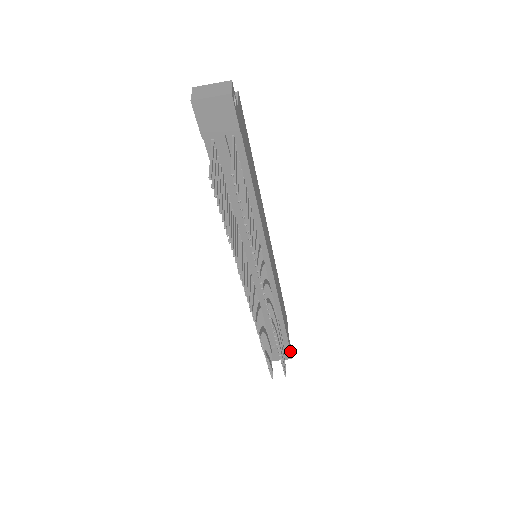
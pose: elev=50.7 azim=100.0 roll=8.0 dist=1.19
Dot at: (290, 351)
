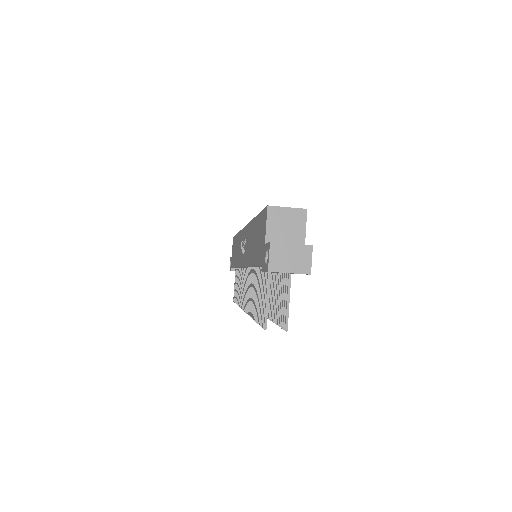
Dot at: occluded
